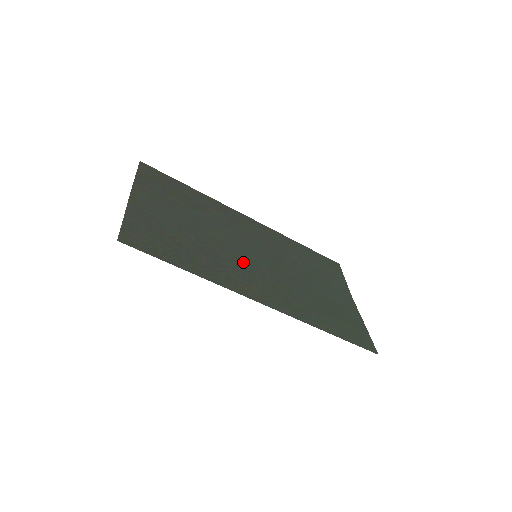
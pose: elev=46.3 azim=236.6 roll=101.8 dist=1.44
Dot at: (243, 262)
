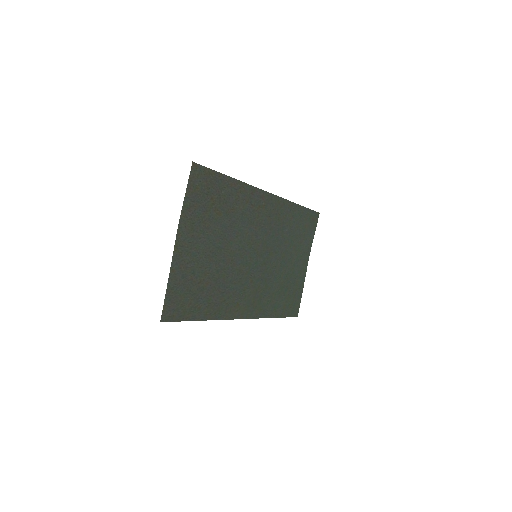
Dot at: (244, 274)
